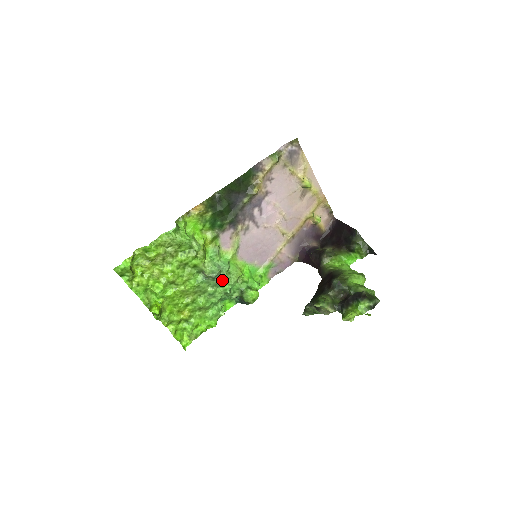
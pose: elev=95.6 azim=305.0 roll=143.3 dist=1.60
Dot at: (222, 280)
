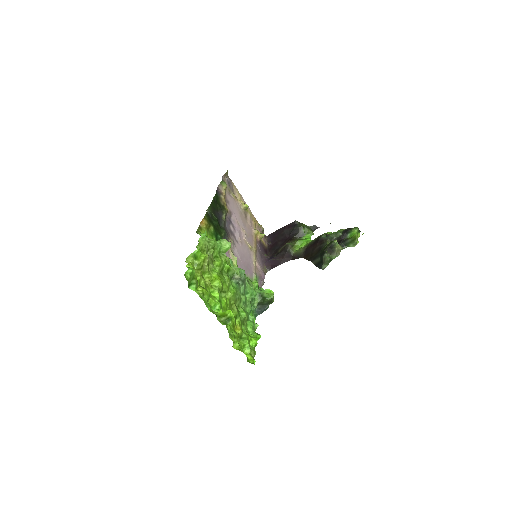
Dot at: (246, 285)
